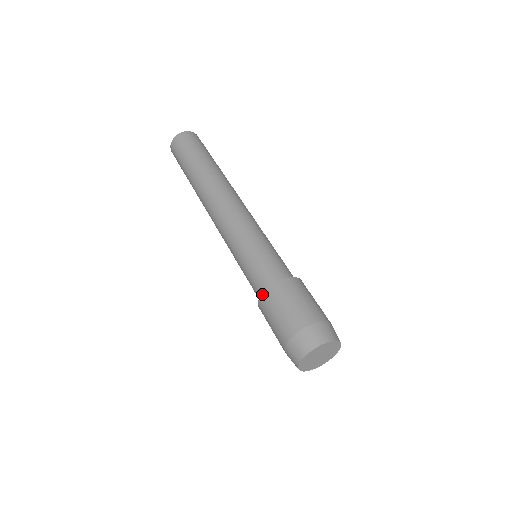
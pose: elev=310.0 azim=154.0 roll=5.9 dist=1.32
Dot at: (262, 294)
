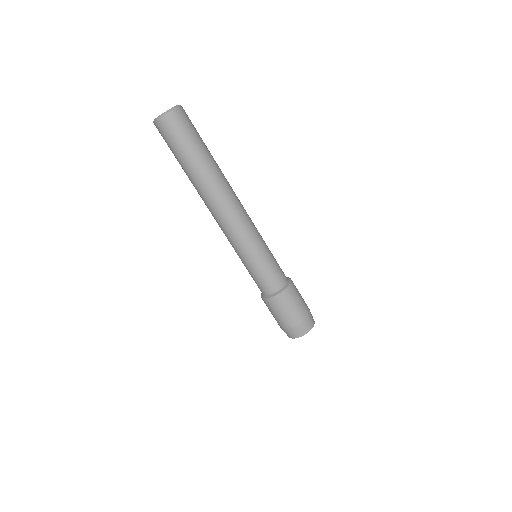
Dot at: (272, 298)
